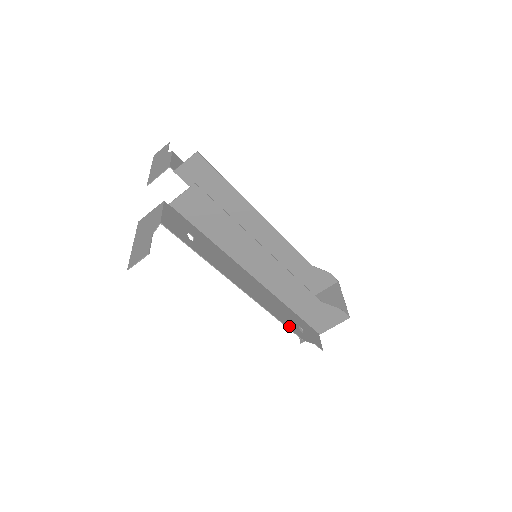
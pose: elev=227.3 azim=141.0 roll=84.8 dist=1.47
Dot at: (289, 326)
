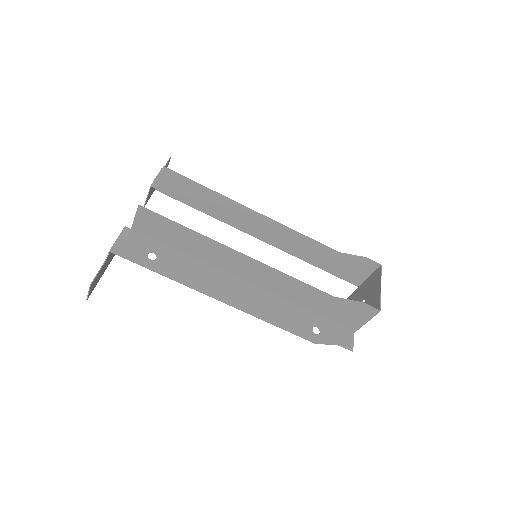
Dot at: (292, 329)
